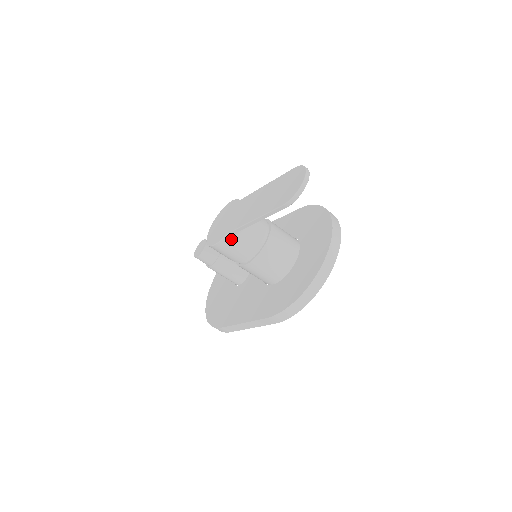
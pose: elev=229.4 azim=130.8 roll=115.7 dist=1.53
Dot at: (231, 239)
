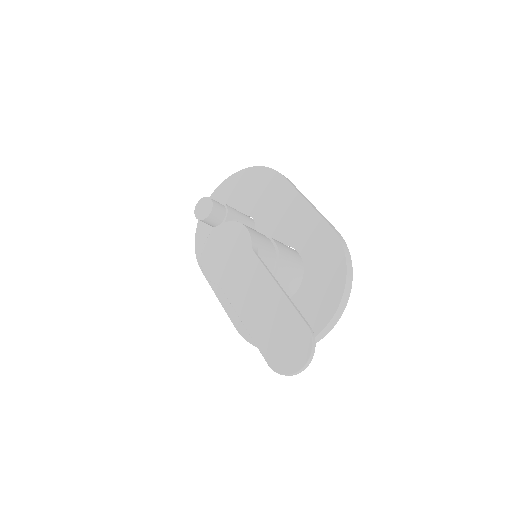
Dot at: occluded
